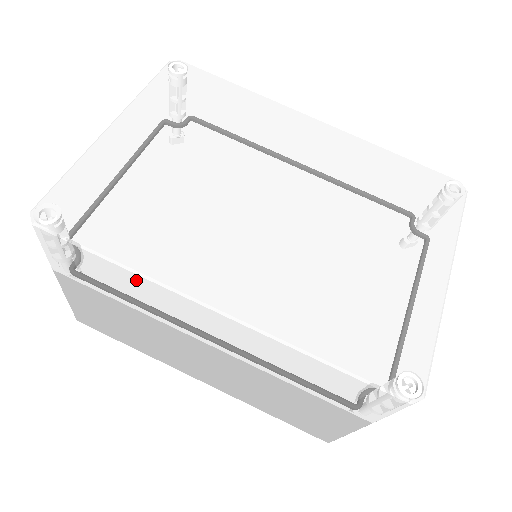
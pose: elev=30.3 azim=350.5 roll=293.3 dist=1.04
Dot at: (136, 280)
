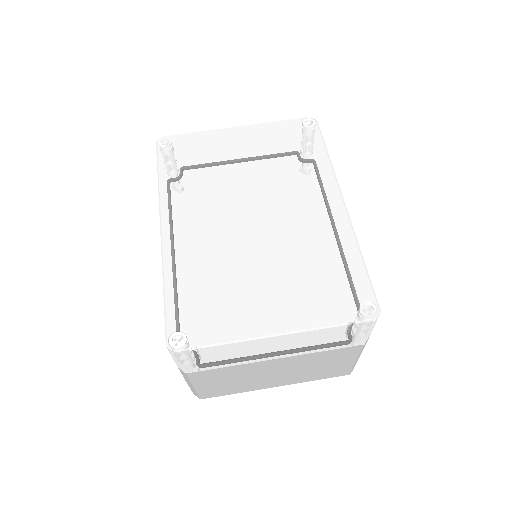
Dot at: occluded
